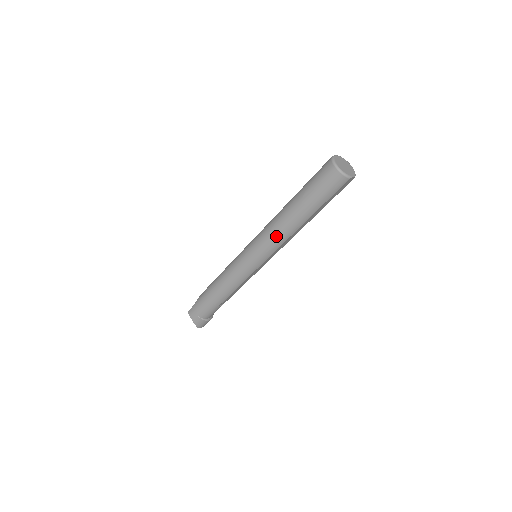
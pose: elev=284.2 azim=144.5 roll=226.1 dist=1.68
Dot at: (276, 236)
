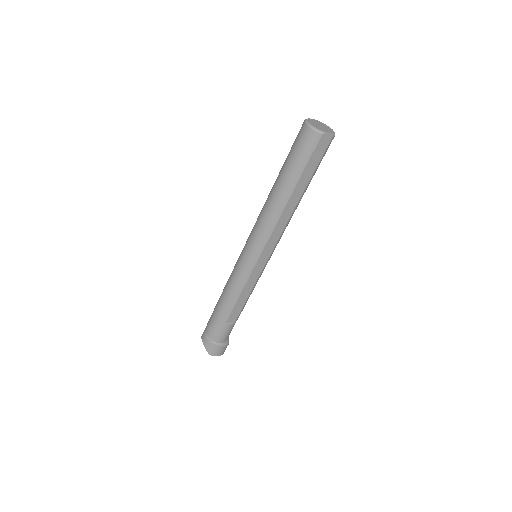
Dot at: (264, 220)
